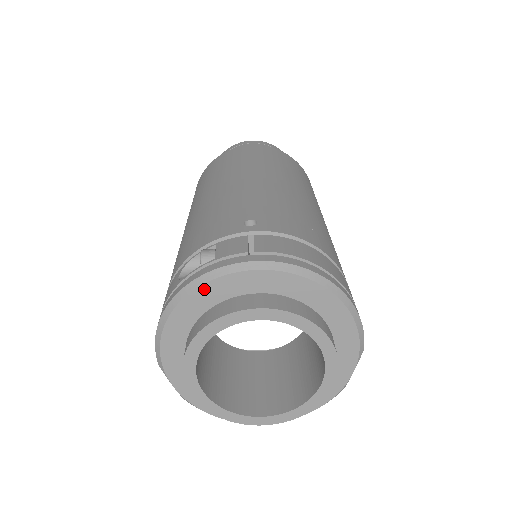
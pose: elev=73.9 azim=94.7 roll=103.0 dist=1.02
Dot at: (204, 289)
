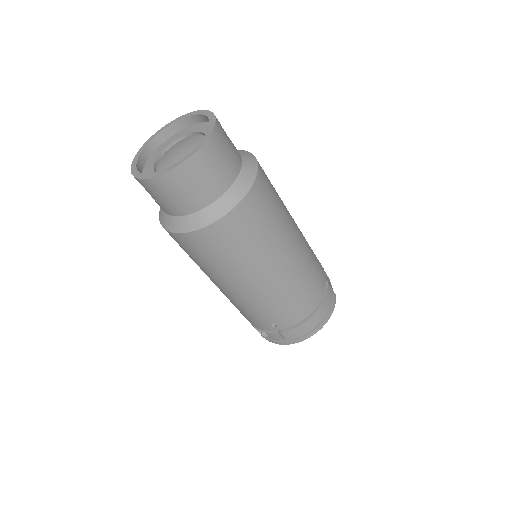
Dot at: occluded
